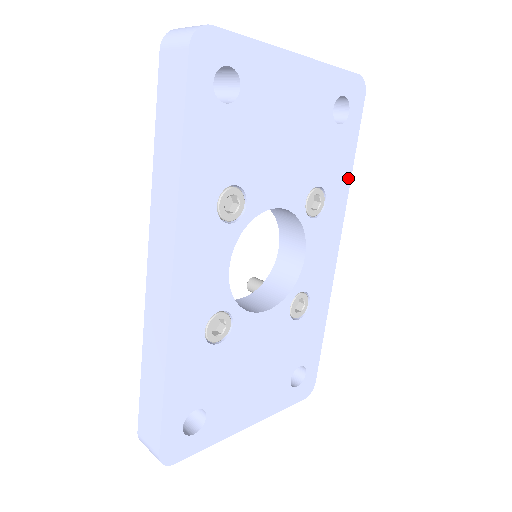
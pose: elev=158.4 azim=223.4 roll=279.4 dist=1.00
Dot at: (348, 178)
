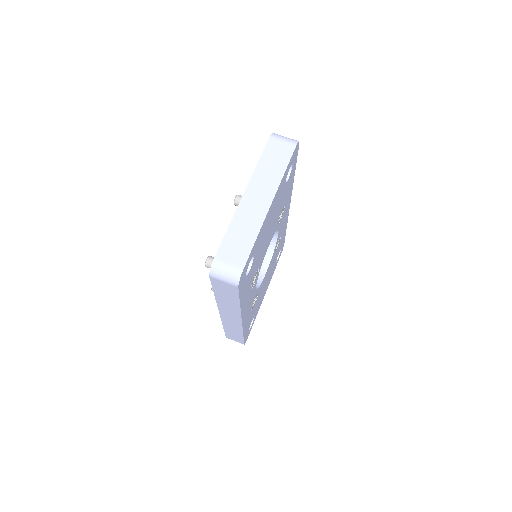
Dot at: (293, 181)
